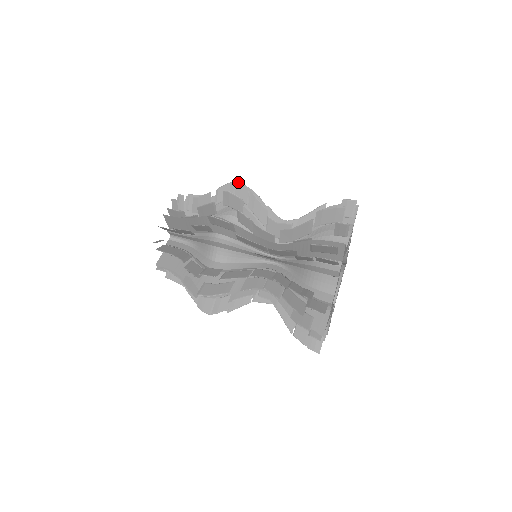
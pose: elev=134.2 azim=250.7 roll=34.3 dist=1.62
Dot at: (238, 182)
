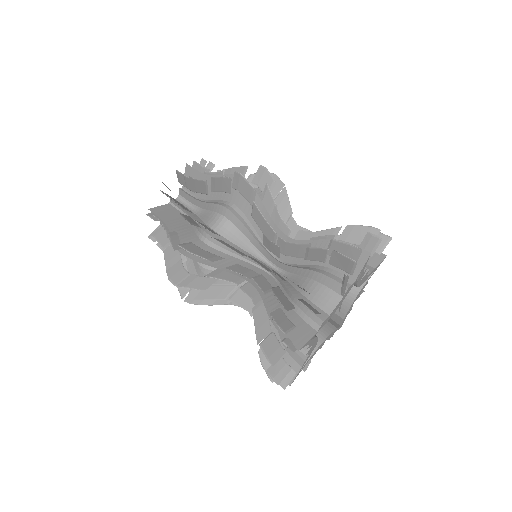
Dot at: (276, 175)
